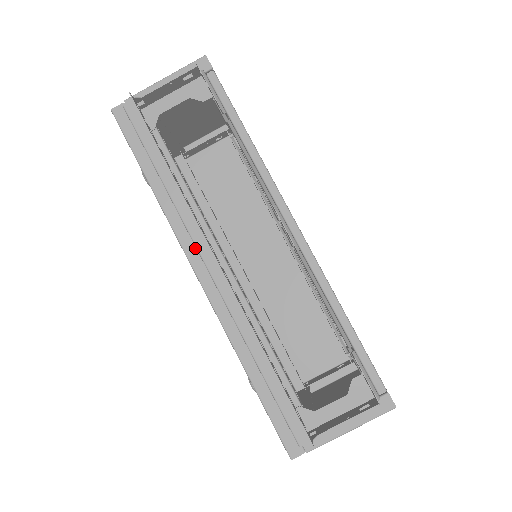
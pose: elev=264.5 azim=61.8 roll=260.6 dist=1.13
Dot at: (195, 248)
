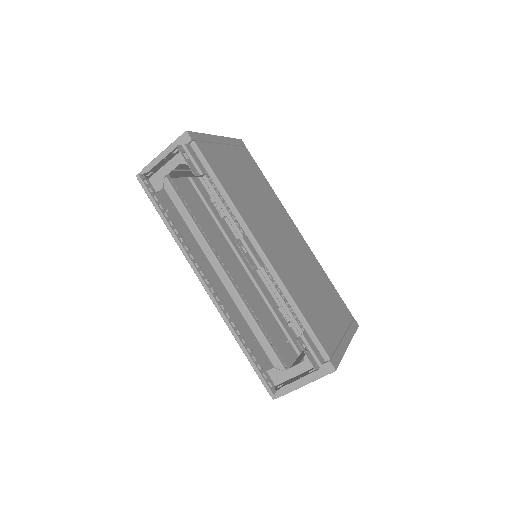
Dot at: occluded
